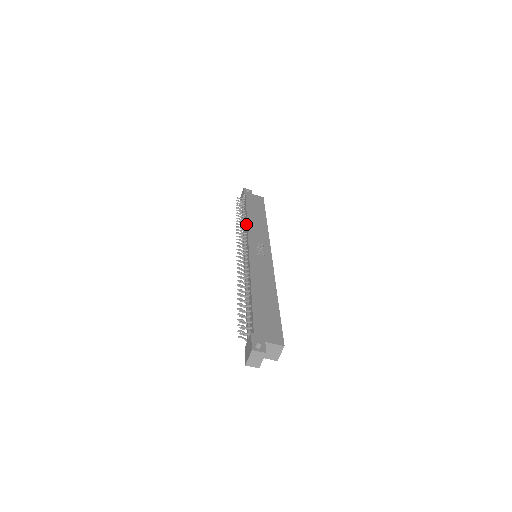
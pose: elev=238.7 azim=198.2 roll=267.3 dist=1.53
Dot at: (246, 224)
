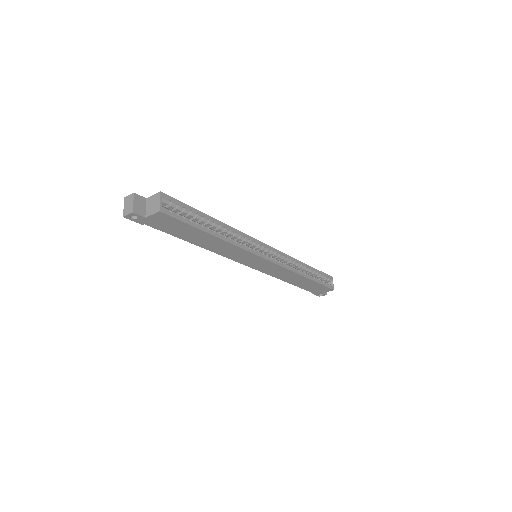
Dot at: occluded
